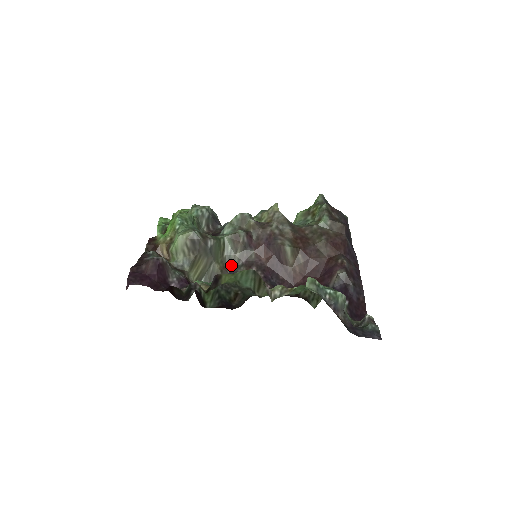
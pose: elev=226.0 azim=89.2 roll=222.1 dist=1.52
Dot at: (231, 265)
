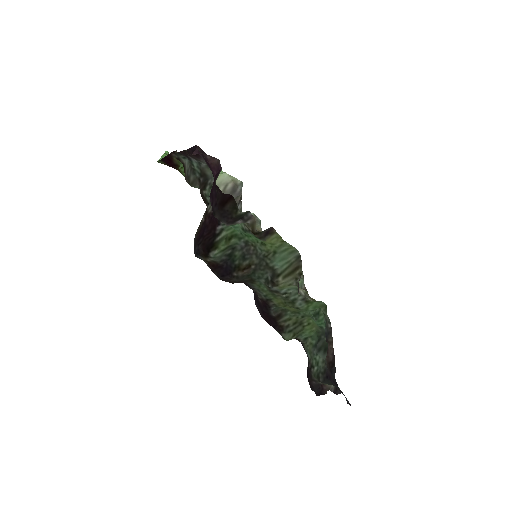
Dot at: occluded
